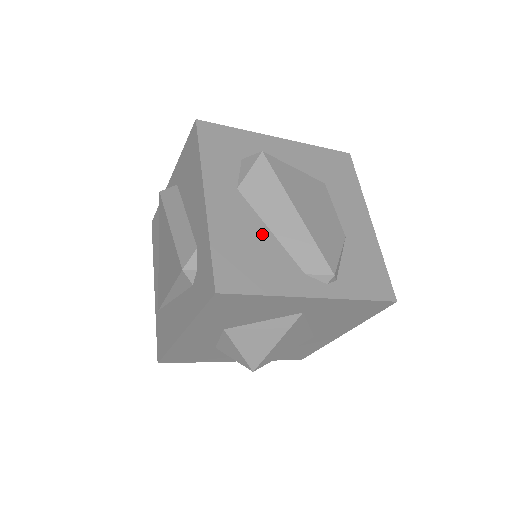
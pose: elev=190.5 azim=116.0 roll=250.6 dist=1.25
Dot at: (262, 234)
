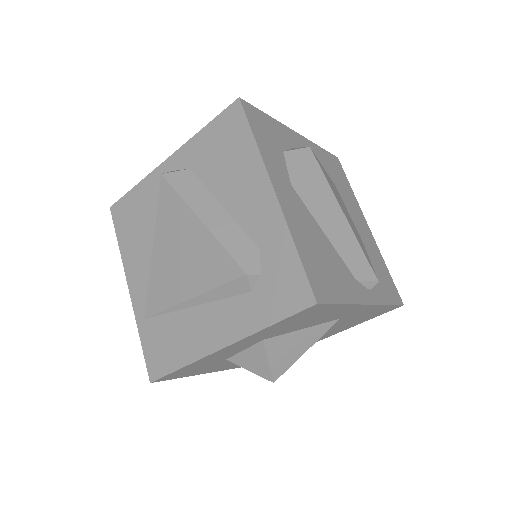
Dot at: (321, 237)
